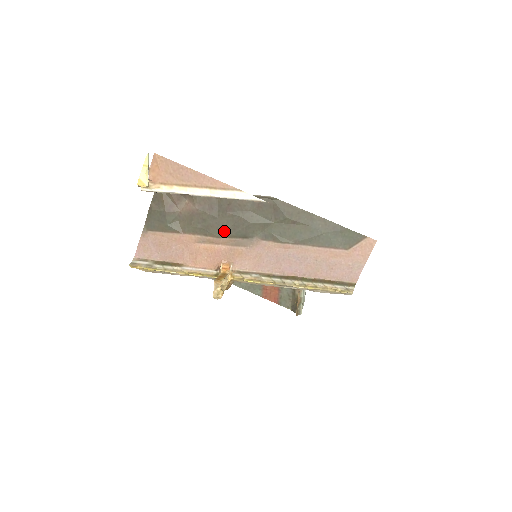
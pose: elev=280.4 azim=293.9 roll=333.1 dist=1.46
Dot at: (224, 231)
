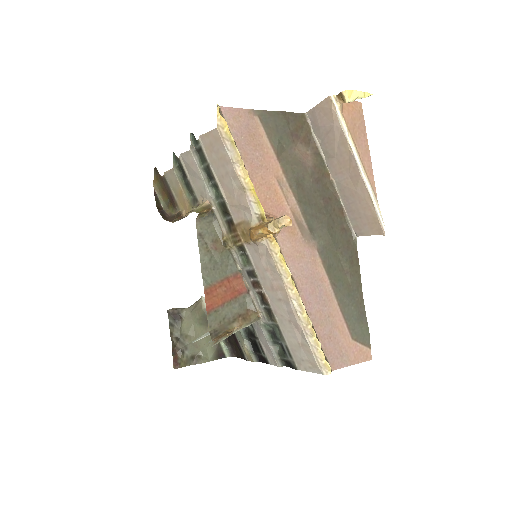
Dot at: (306, 205)
